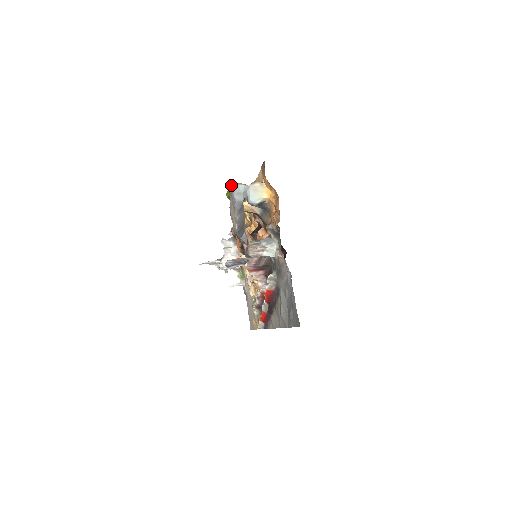
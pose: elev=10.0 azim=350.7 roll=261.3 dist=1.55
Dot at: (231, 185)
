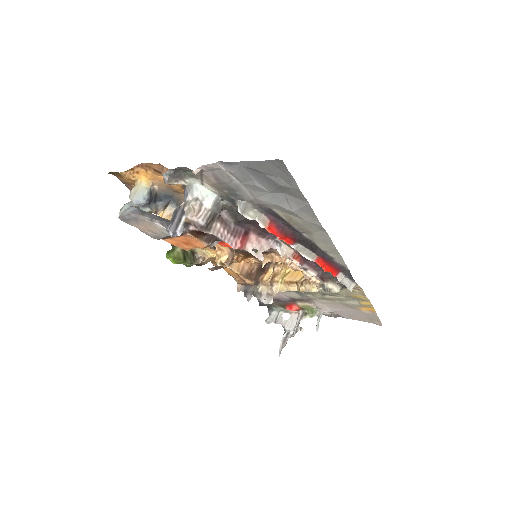
Dot at: occluded
